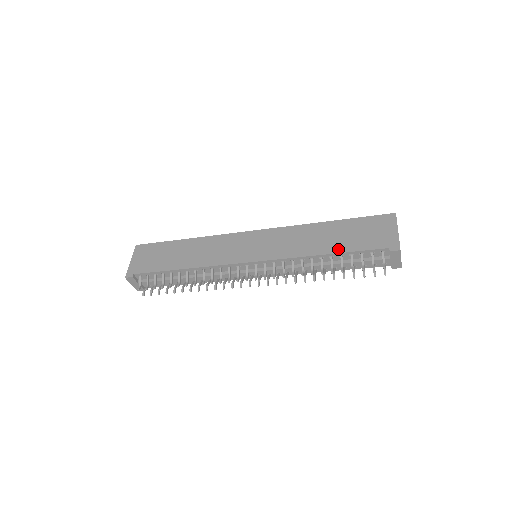
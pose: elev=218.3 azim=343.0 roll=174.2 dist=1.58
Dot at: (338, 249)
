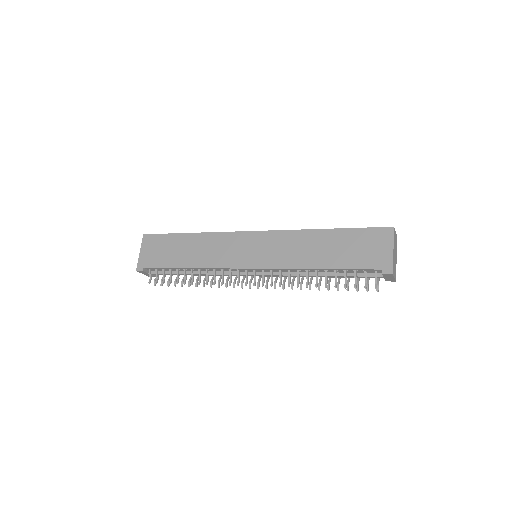
Dot at: (332, 264)
